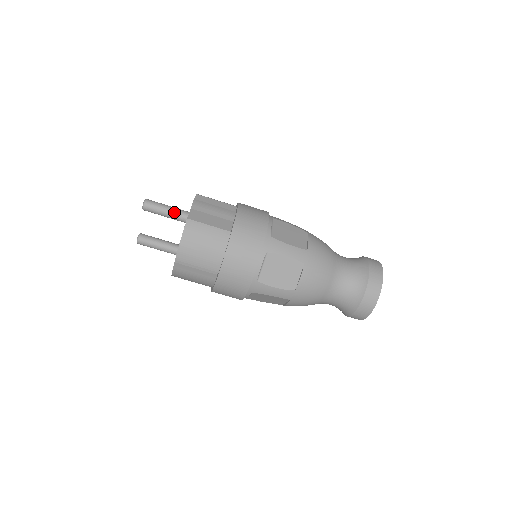
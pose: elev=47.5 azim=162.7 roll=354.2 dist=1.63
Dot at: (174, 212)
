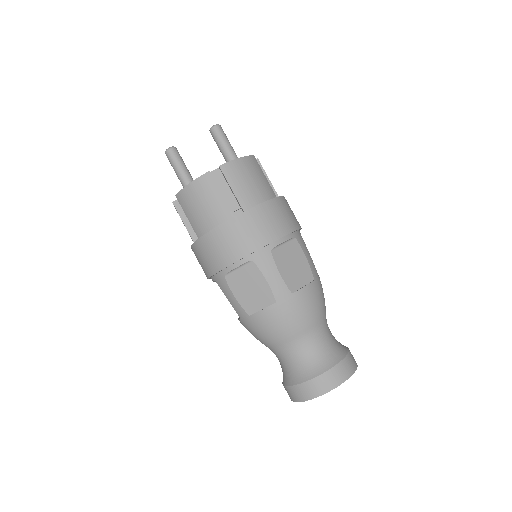
Dot at: (234, 152)
